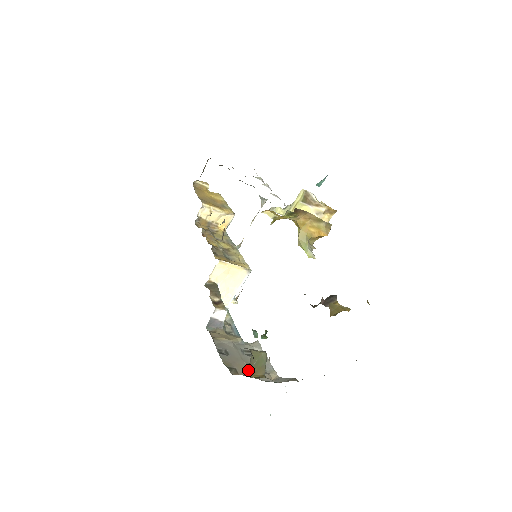
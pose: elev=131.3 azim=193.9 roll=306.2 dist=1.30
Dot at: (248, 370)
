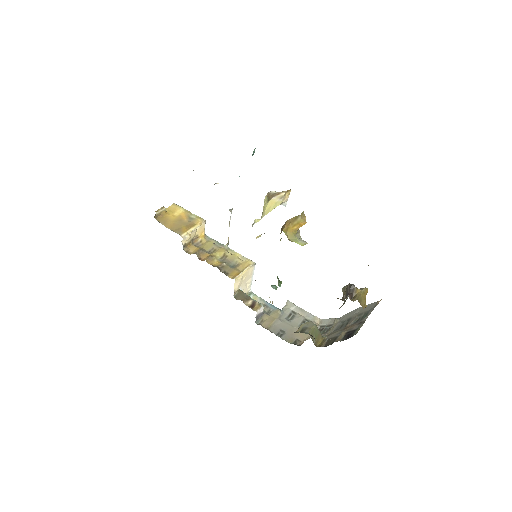
Dot at: occluded
